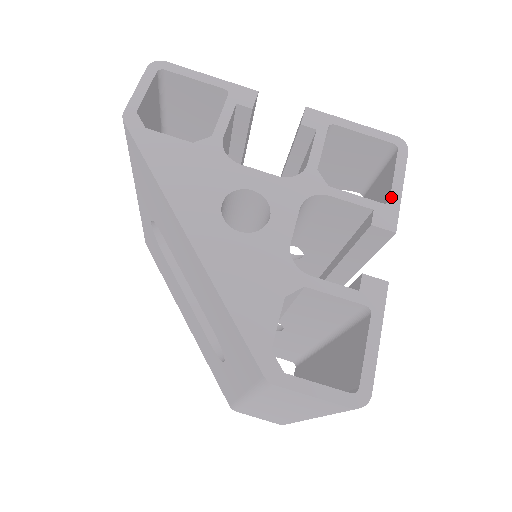
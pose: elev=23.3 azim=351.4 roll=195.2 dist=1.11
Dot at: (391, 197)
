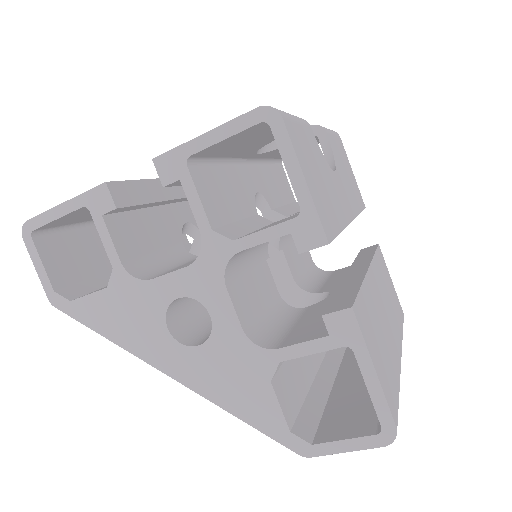
Dot at: (299, 202)
